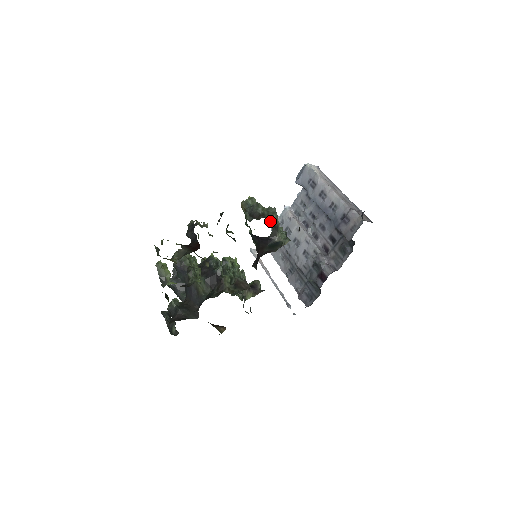
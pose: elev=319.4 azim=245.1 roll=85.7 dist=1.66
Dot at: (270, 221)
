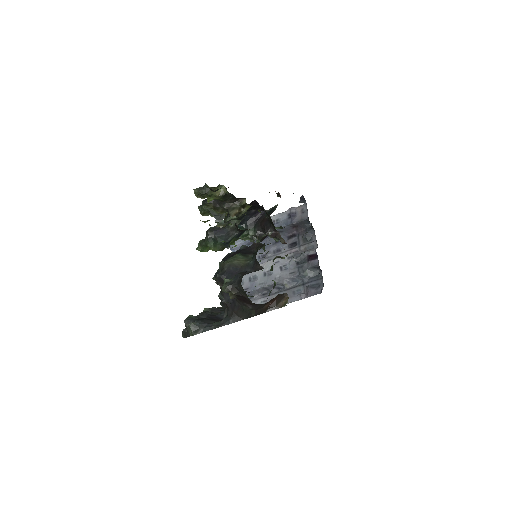
Dot at: occluded
